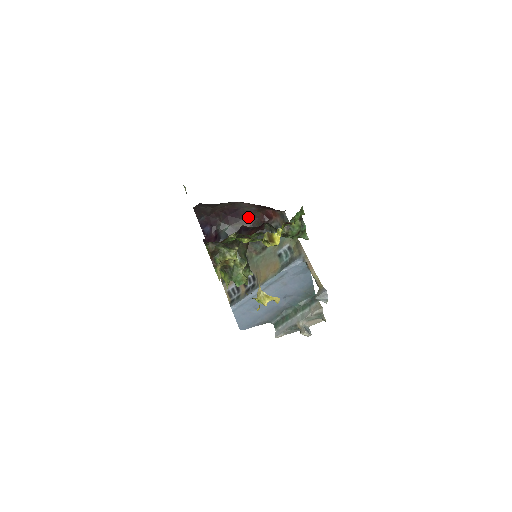
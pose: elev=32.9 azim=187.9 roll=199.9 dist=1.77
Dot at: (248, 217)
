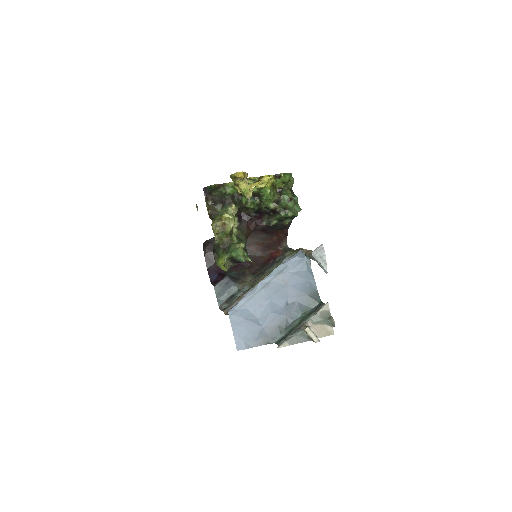
Dot at: (254, 263)
